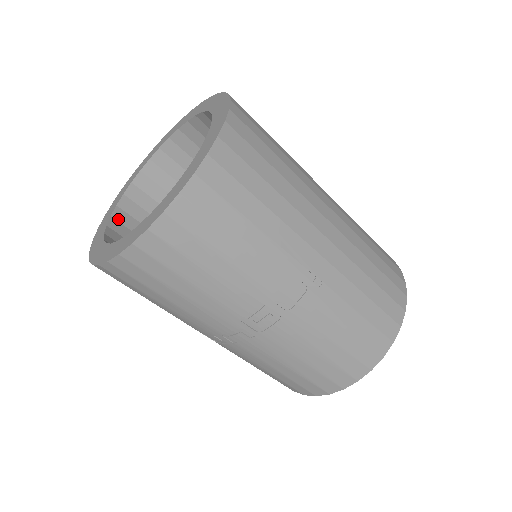
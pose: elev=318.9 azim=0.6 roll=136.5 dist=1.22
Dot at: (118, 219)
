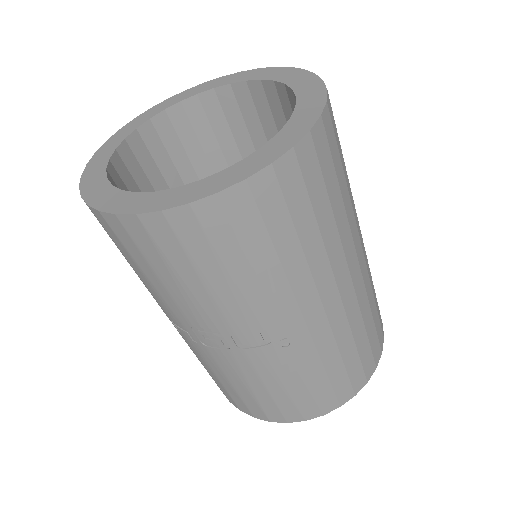
Dot at: (143, 135)
